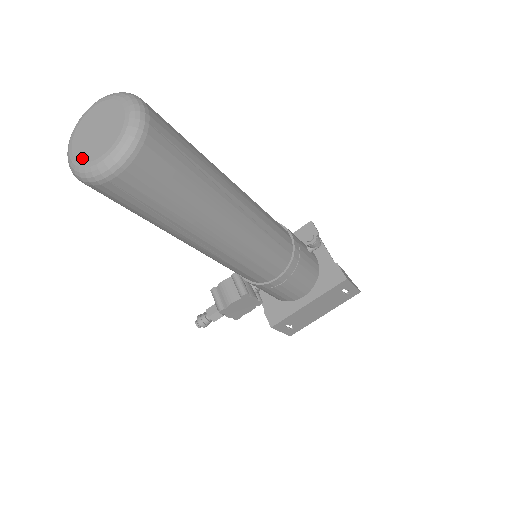
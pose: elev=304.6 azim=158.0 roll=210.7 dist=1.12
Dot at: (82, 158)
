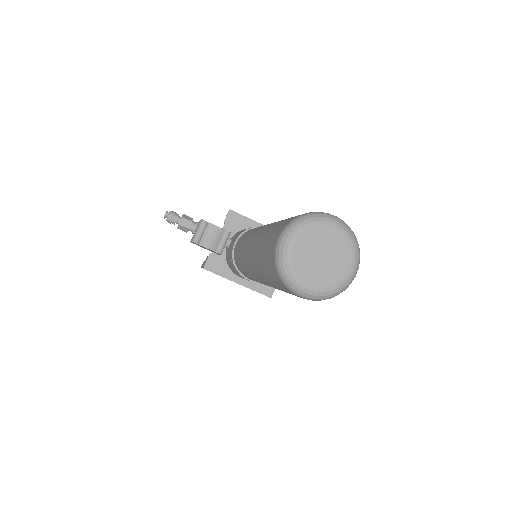
Dot at: (296, 262)
